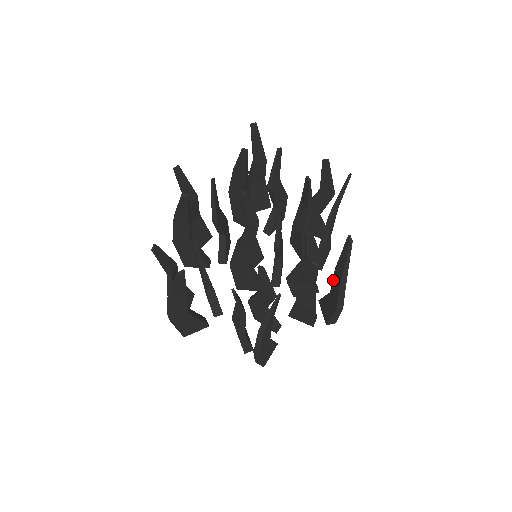
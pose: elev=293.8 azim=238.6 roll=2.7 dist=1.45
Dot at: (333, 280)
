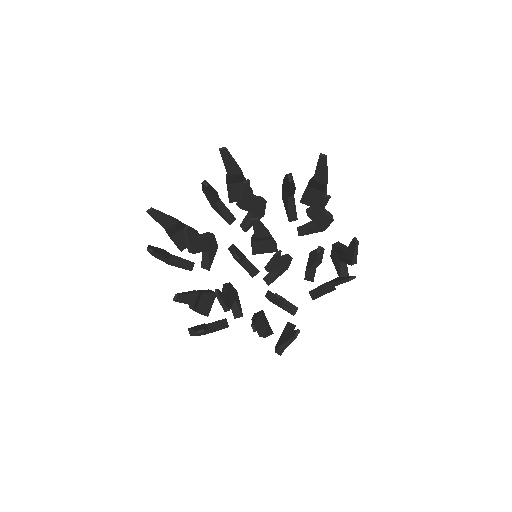
Dot at: occluded
